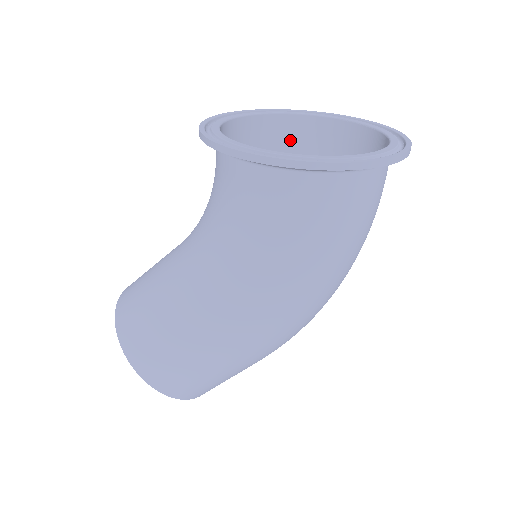
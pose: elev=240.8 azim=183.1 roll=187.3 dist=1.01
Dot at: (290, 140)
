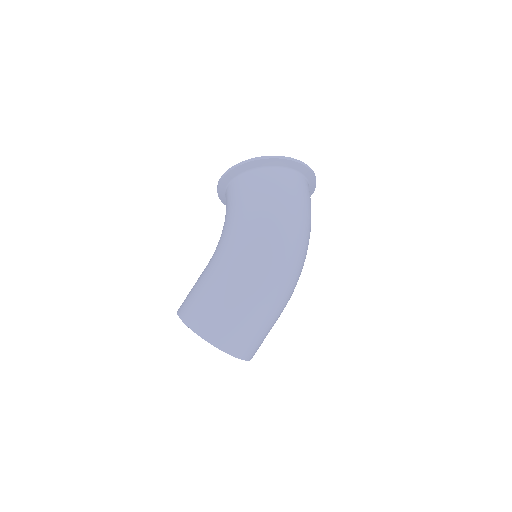
Dot at: occluded
